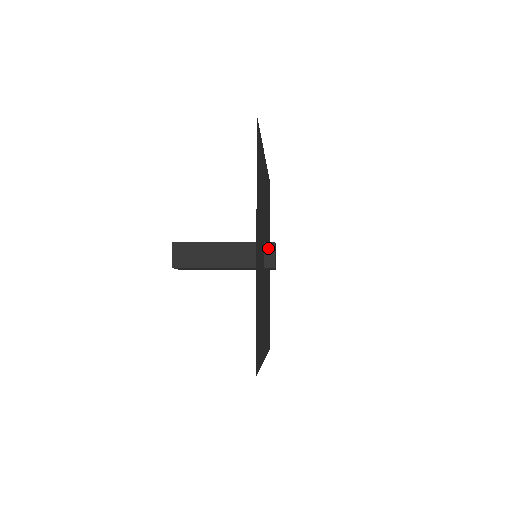
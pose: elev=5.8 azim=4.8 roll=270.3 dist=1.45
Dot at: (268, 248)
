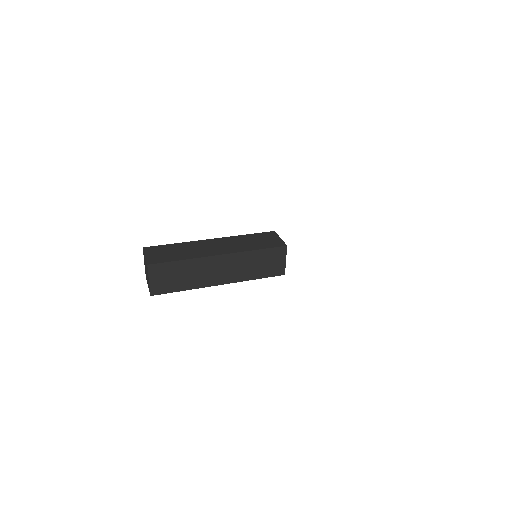
Dot at: (278, 254)
